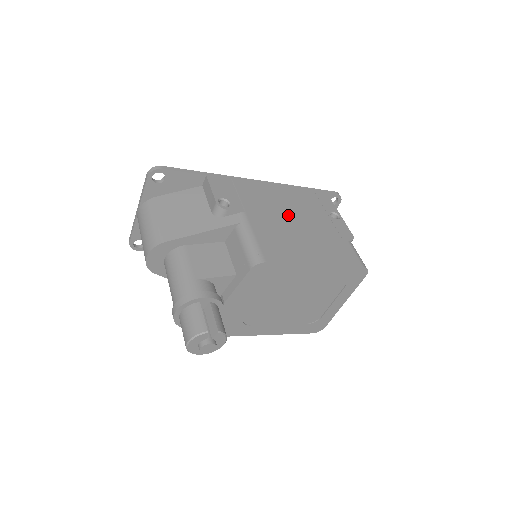
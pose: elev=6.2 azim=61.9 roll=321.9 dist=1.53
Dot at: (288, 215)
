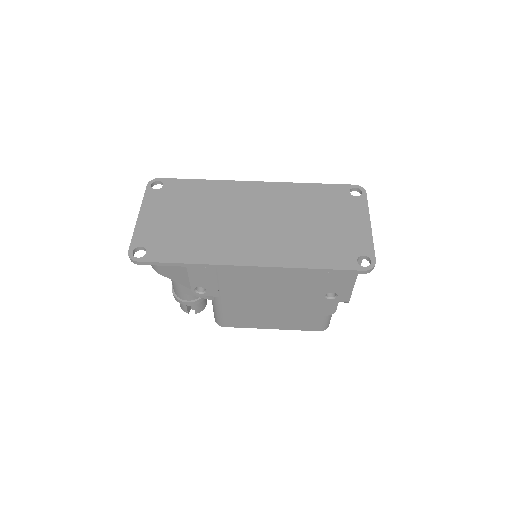
Dot at: (268, 298)
